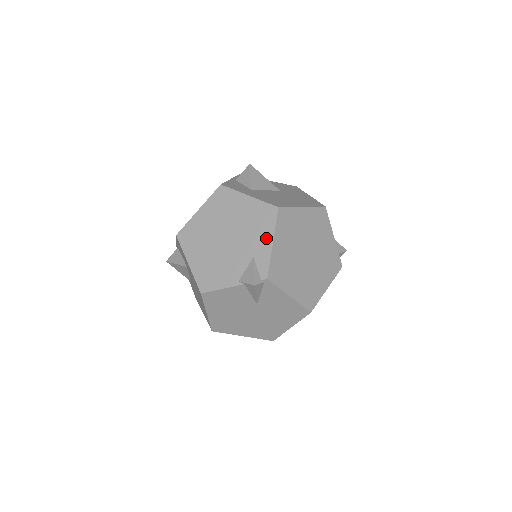
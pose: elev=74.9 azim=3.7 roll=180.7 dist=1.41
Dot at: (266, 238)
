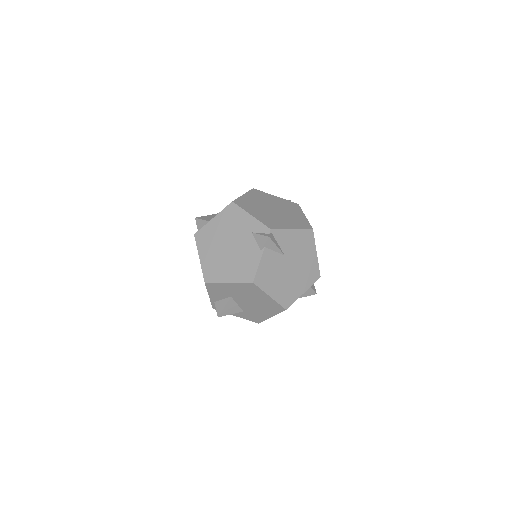
Dot at: (245, 218)
